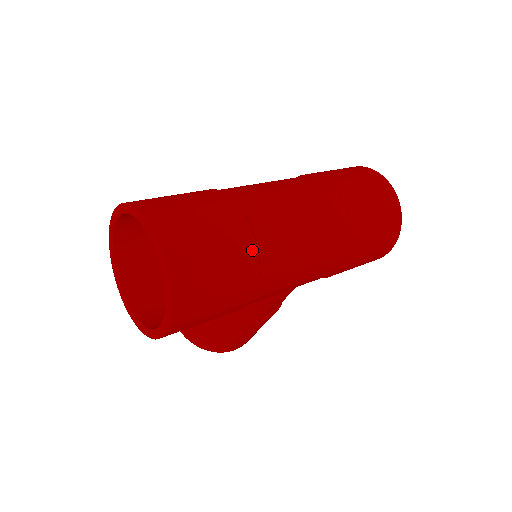
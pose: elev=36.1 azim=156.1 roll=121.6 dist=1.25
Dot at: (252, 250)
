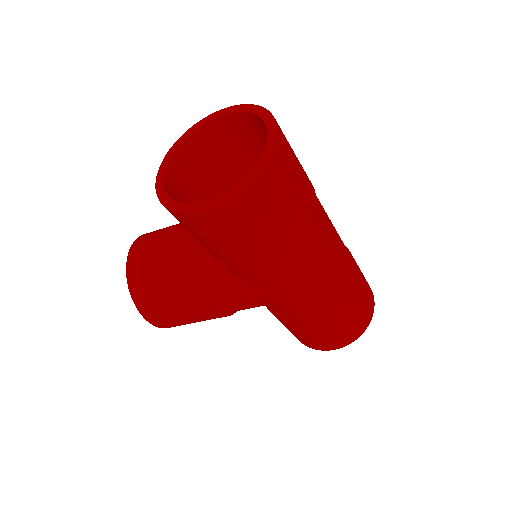
Dot at: (305, 224)
